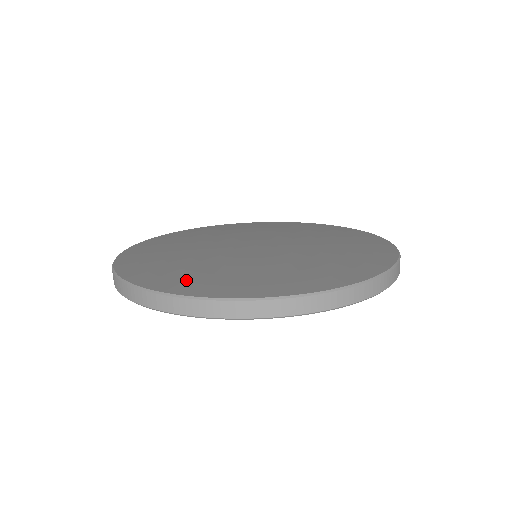
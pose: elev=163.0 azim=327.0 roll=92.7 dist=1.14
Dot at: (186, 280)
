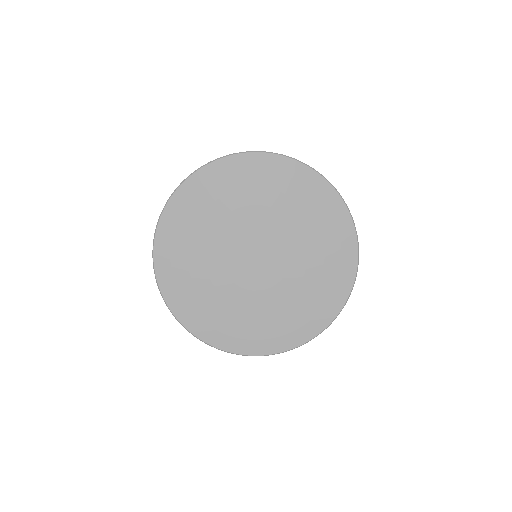
Dot at: (173, 263)
